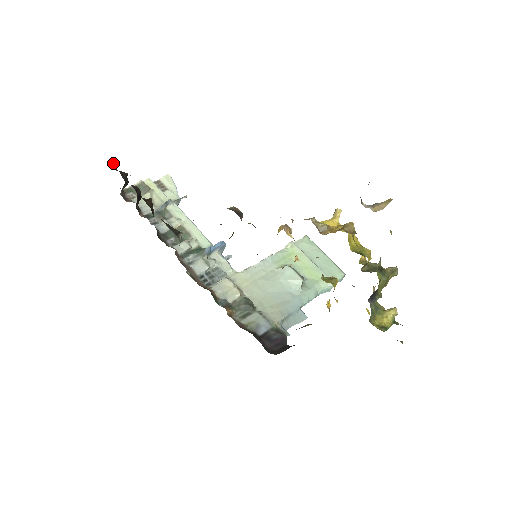
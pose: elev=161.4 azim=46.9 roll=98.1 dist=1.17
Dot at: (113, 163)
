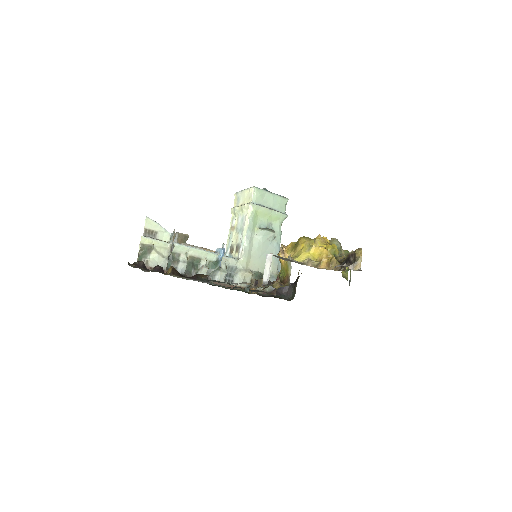
Dot at: (128, 263)
